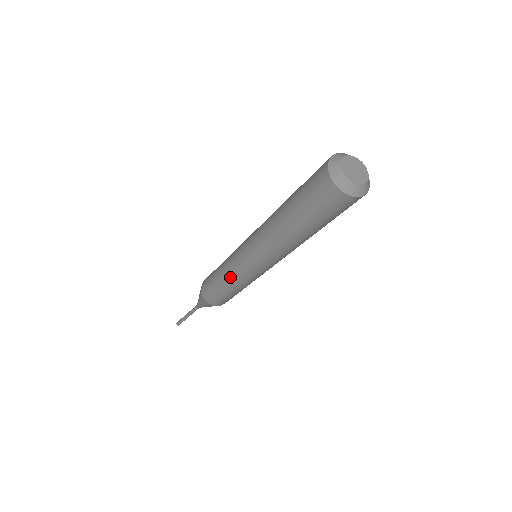
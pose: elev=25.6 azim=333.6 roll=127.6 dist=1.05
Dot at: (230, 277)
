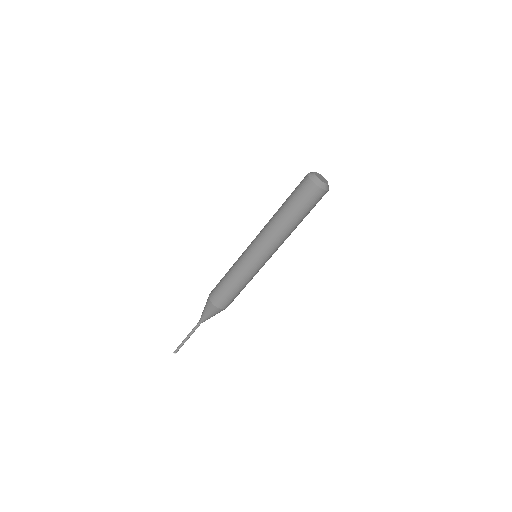
Dot at: (239, 274)
